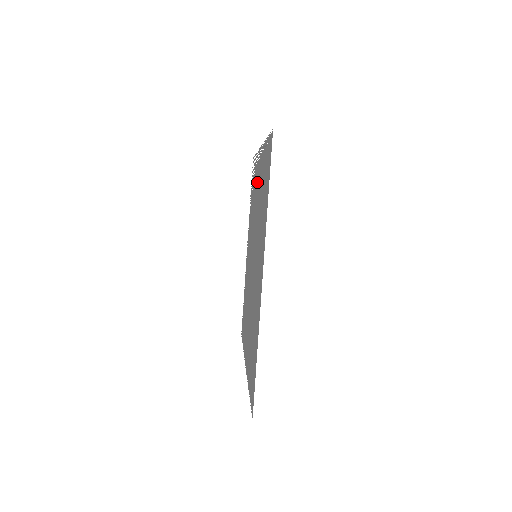
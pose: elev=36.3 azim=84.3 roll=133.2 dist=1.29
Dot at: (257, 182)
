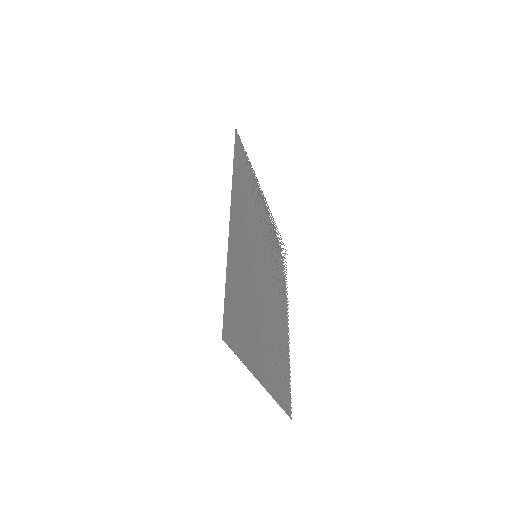
Dot at: (267, 225)
